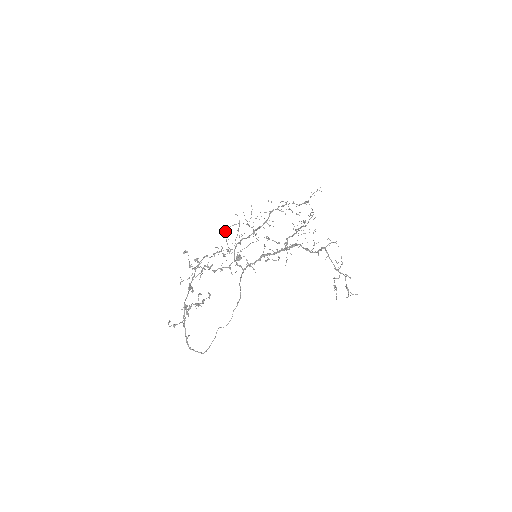
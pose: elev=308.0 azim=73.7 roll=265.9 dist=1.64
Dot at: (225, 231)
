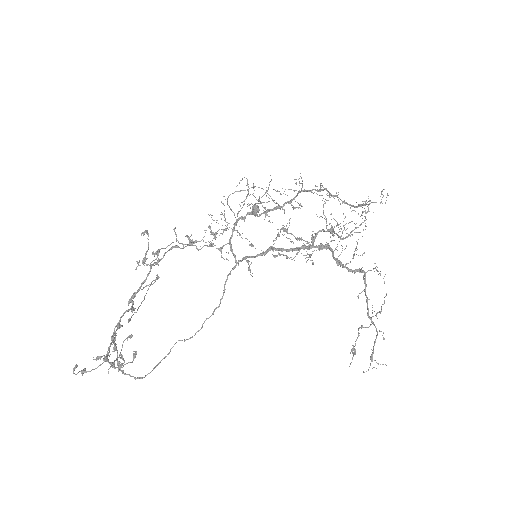
Dot at: occluded
